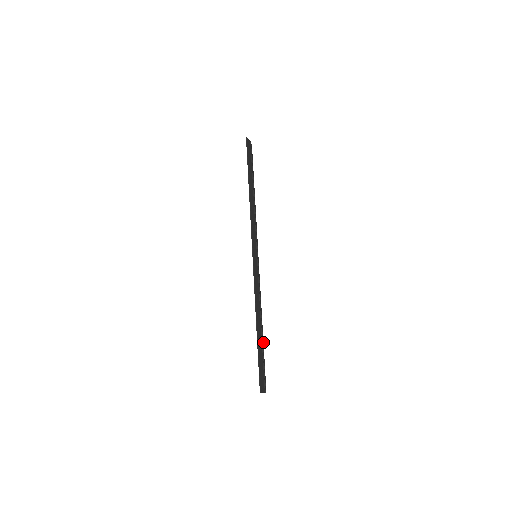
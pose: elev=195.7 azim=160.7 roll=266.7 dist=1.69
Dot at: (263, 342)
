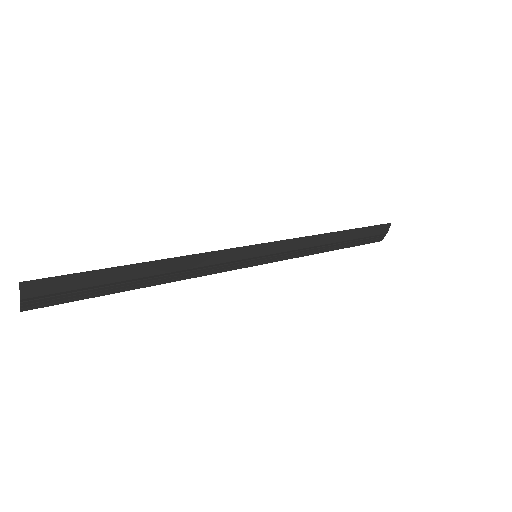
Dot at: (121, 291)
